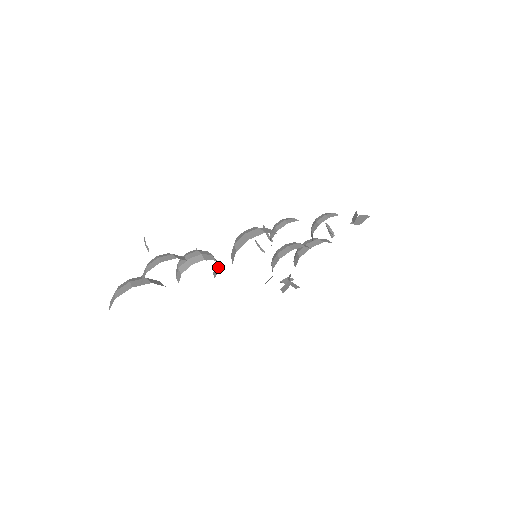
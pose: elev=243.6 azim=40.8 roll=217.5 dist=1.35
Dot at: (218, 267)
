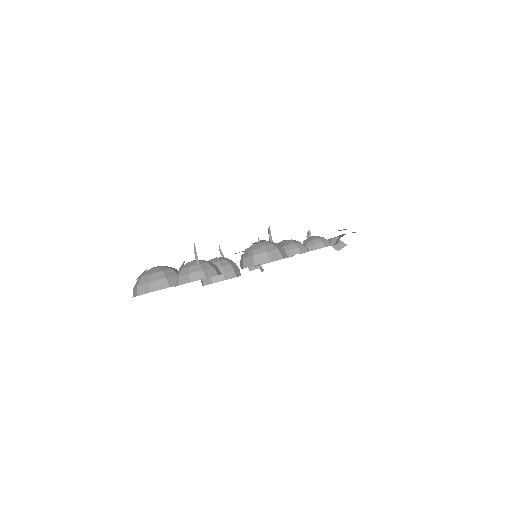
Dot at: occluded
